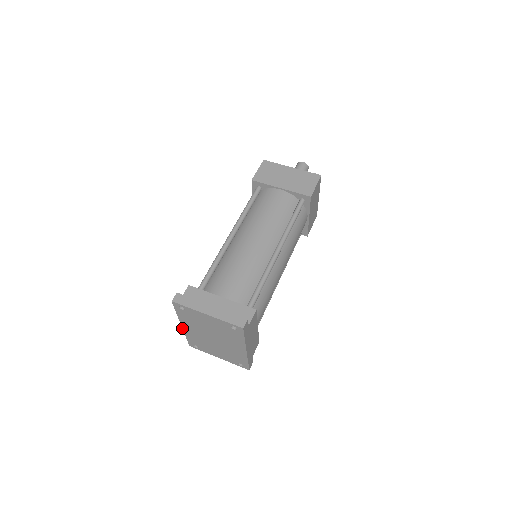
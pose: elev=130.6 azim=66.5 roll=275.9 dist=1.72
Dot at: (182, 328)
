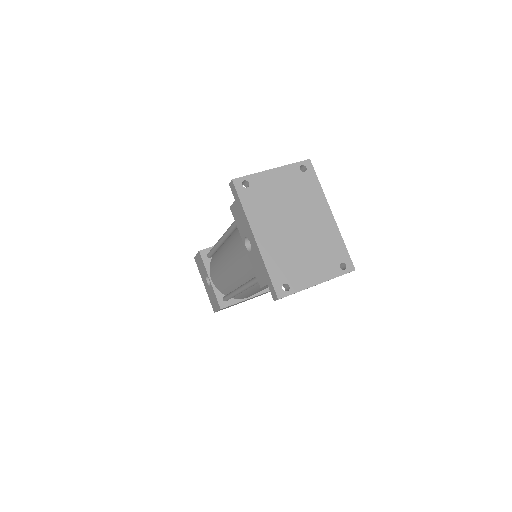
Dot at: (257, 246)
